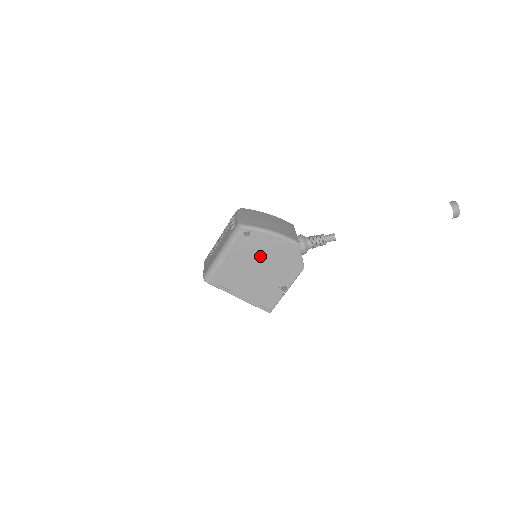
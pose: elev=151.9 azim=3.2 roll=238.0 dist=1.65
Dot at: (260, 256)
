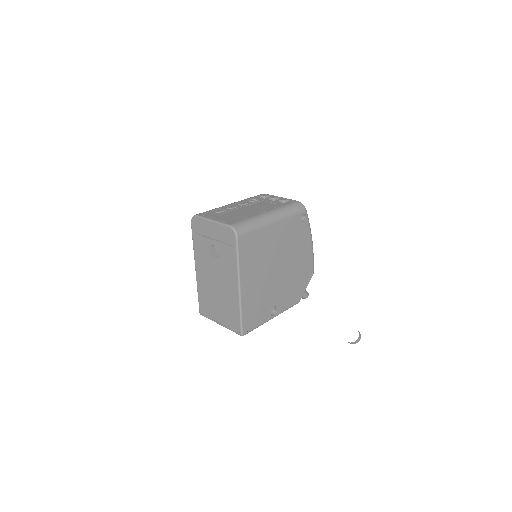
Dot at: (290, 254)
